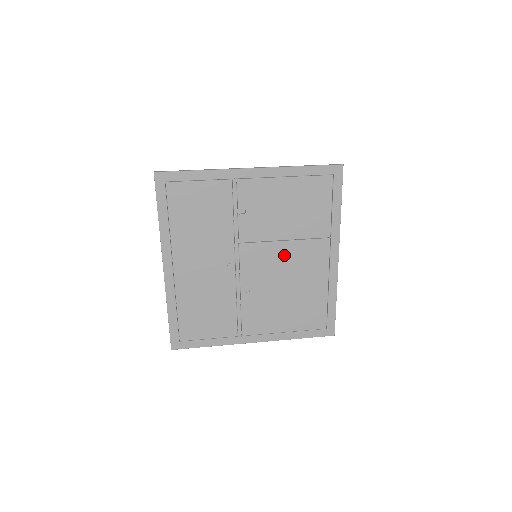
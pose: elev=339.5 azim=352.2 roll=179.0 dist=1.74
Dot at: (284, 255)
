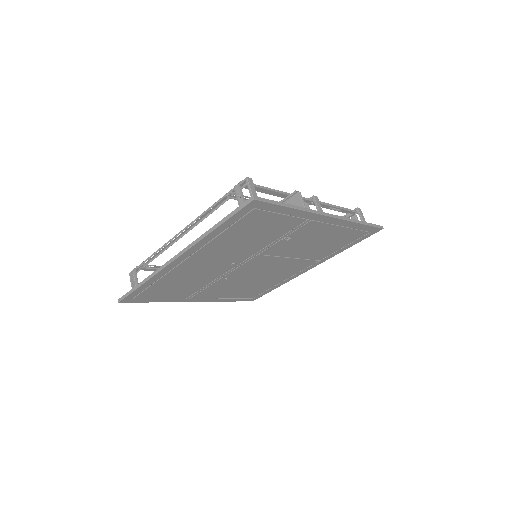
Dot at: (279, 264)
